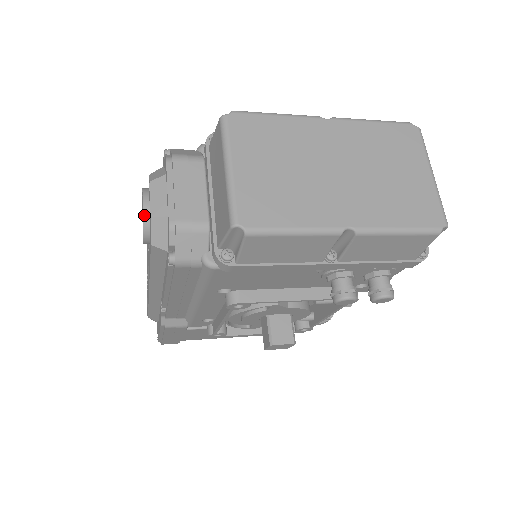
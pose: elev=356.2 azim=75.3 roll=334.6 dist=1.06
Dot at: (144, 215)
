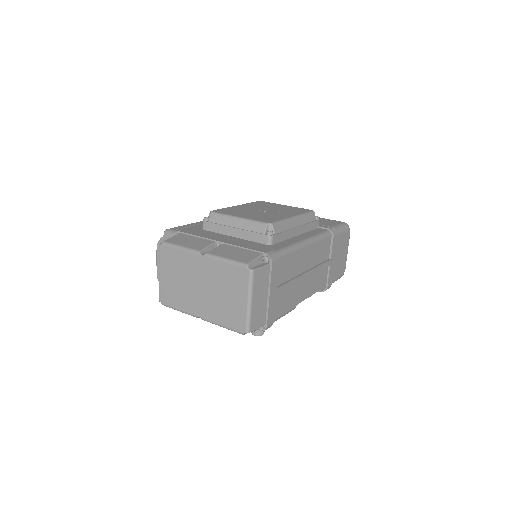
Dot at: occluded
